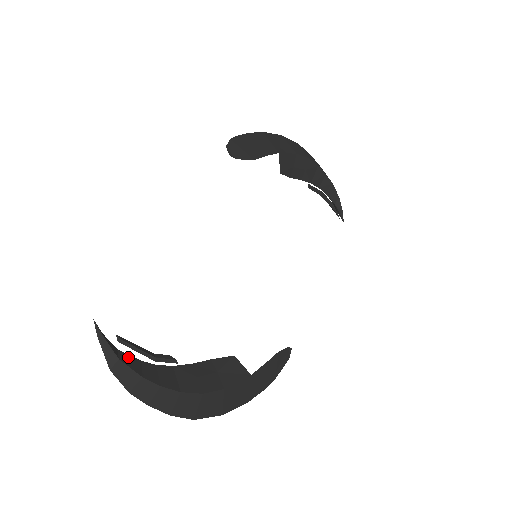
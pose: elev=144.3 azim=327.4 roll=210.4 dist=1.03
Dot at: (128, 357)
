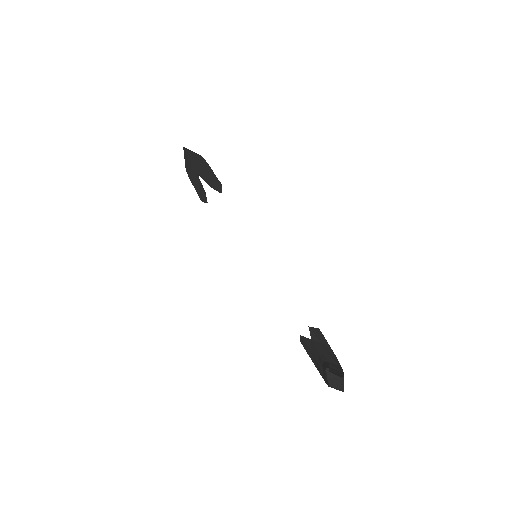
Dot at: occluded
